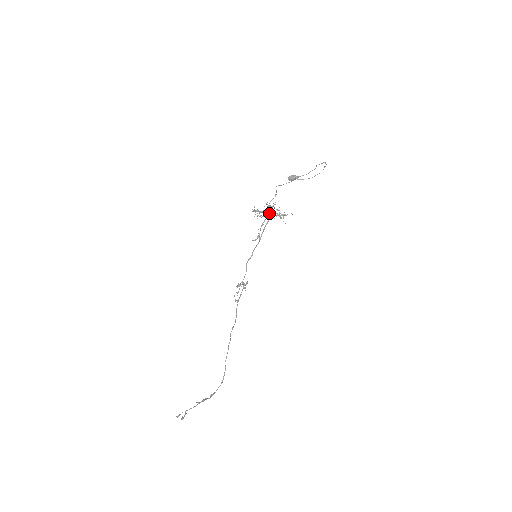
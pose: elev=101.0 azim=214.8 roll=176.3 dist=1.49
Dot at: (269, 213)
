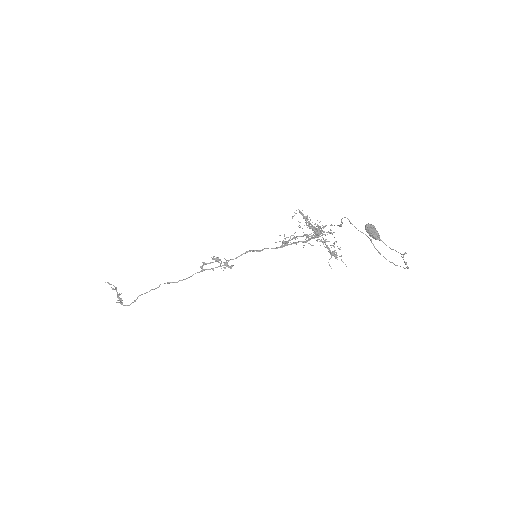
Dot at: (306, 234)
